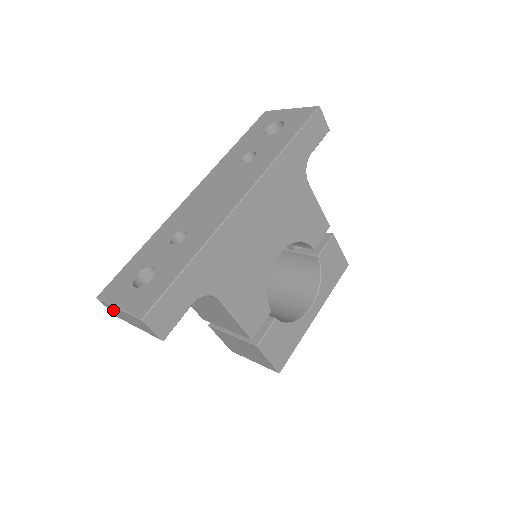
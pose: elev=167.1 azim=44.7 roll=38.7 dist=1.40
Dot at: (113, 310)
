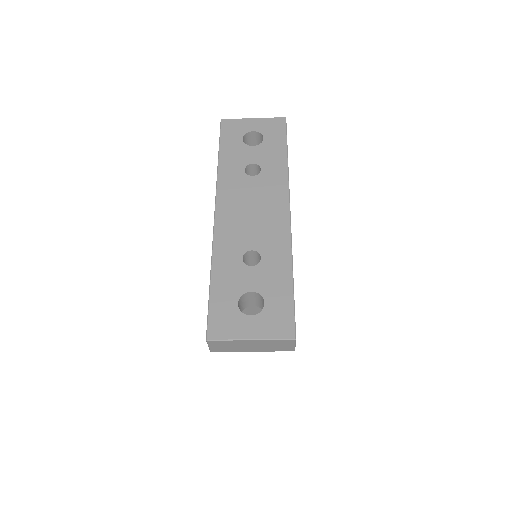
Dot at: (225, 345)
